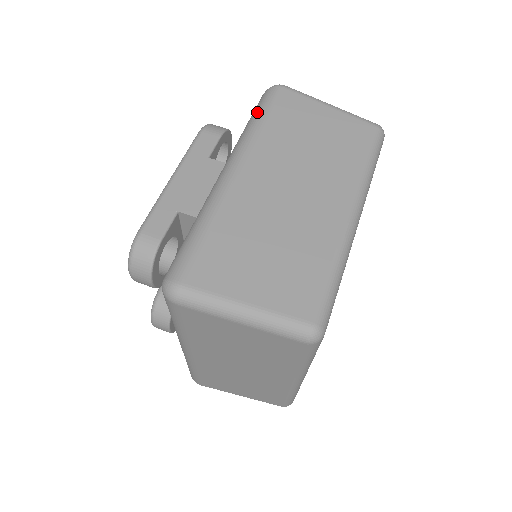
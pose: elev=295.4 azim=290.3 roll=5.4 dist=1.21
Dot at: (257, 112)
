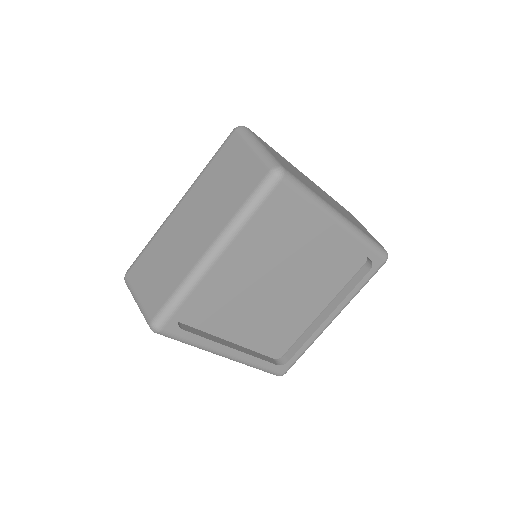
Dot at: occluded
